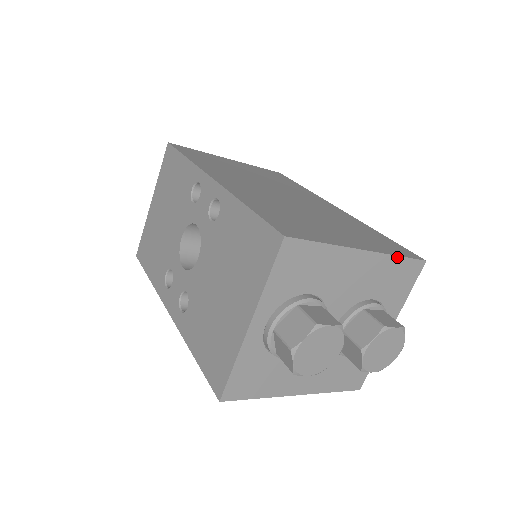
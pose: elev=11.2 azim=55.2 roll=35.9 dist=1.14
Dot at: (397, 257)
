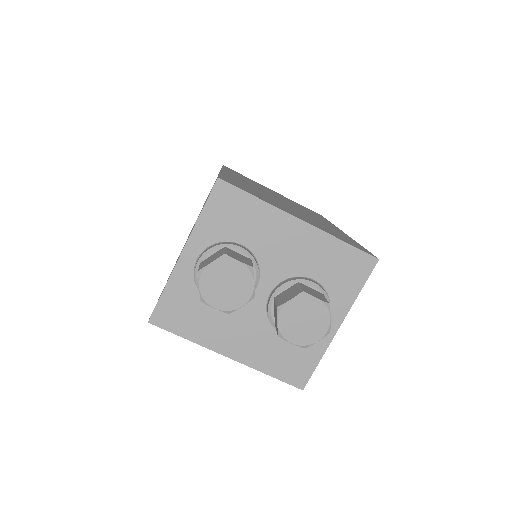
Dot at: (341, 241)
